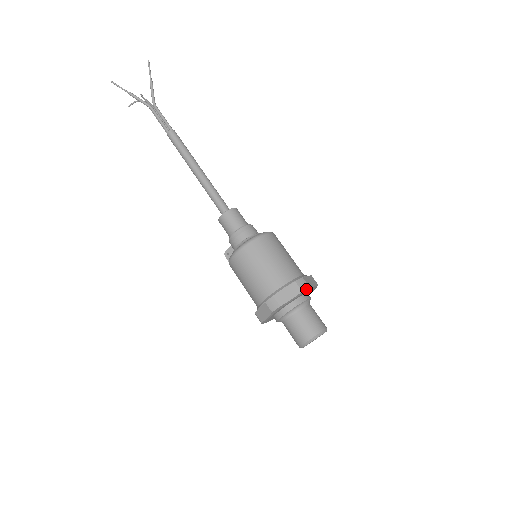
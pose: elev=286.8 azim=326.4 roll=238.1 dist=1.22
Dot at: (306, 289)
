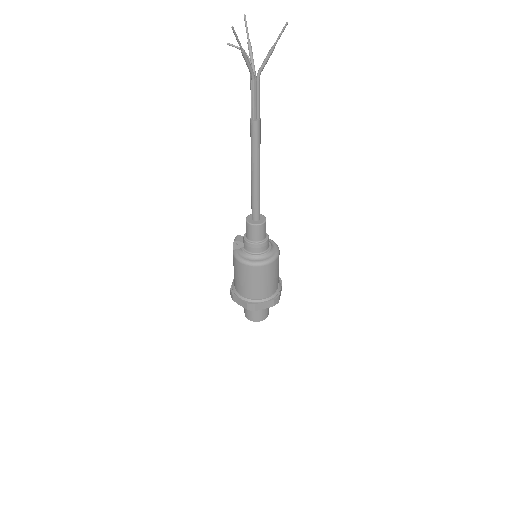
Dot at: (277, 303)
